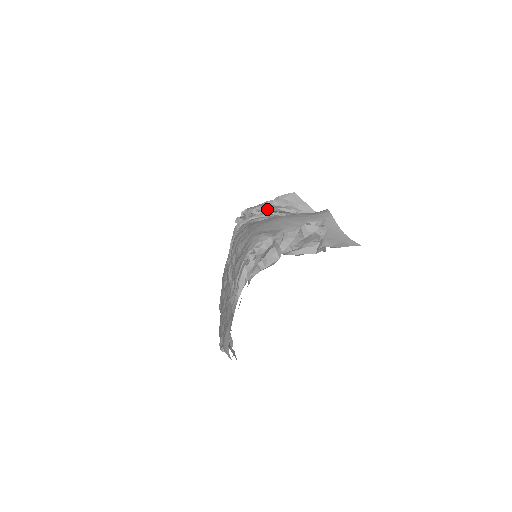
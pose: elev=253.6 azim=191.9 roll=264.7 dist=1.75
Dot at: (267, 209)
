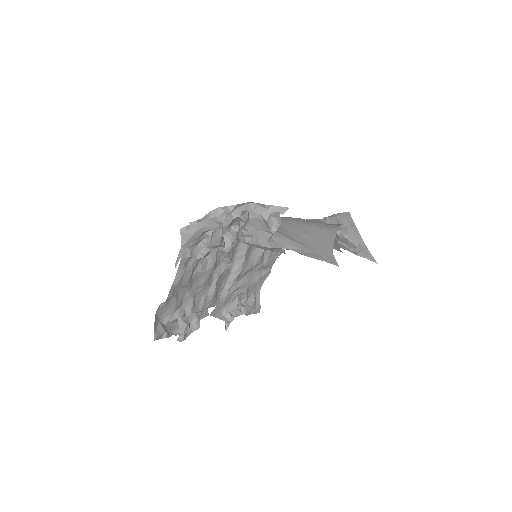
Dot at: occluded
